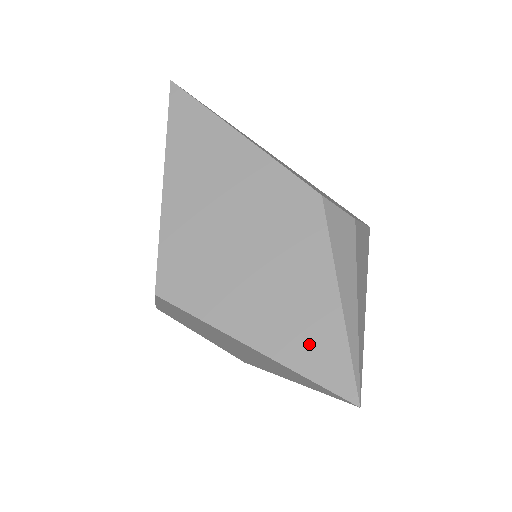
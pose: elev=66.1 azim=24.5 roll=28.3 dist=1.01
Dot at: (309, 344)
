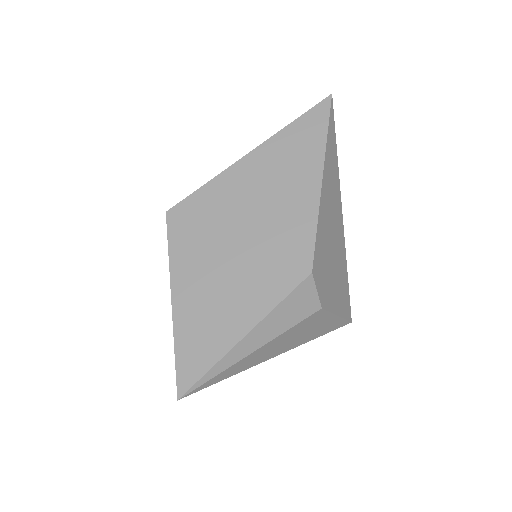
Dot at: (198, 338)
